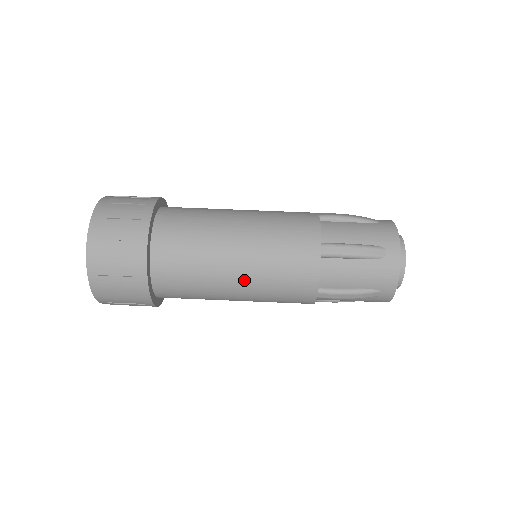
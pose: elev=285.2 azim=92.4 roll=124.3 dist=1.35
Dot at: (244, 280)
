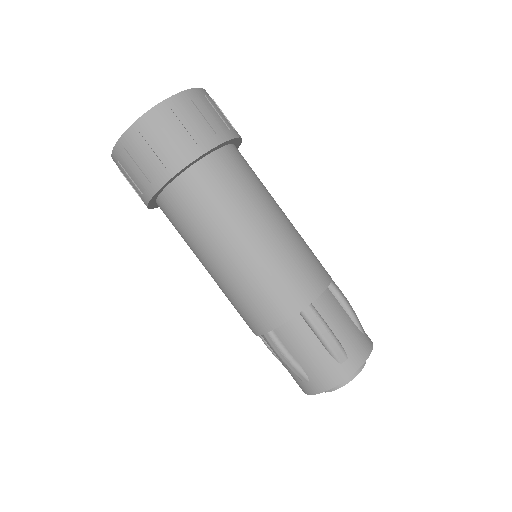
Dot at: occluded
